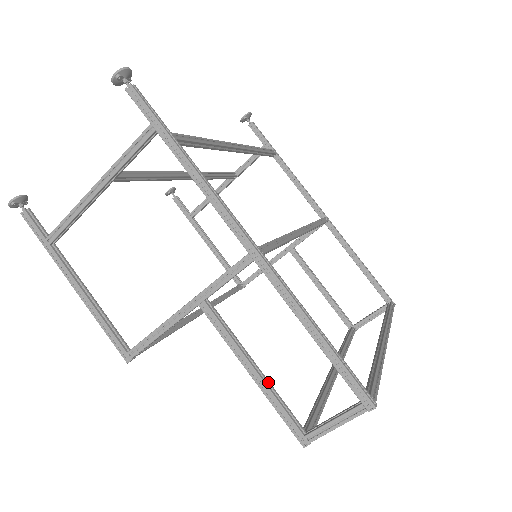
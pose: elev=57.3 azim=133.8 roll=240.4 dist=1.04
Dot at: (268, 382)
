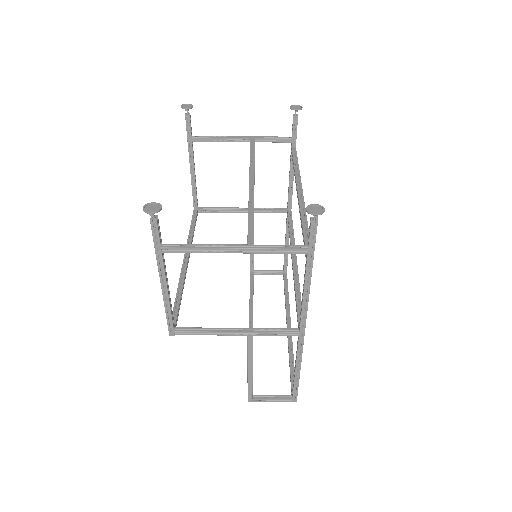
Dot at: occluded
